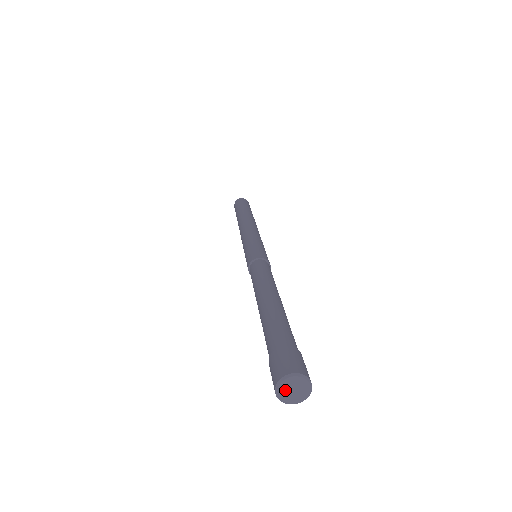
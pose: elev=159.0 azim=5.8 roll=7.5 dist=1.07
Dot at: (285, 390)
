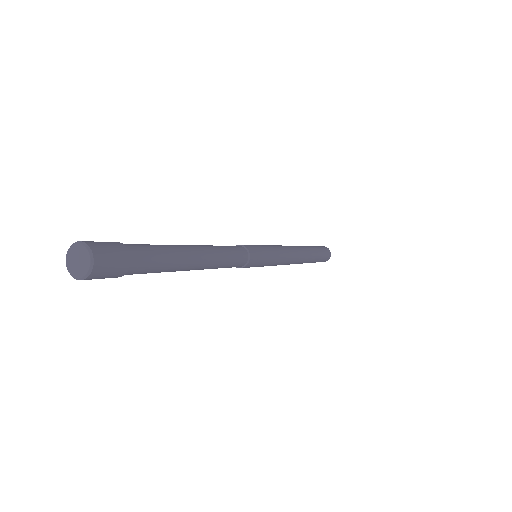
Dot at: (72, 257)
